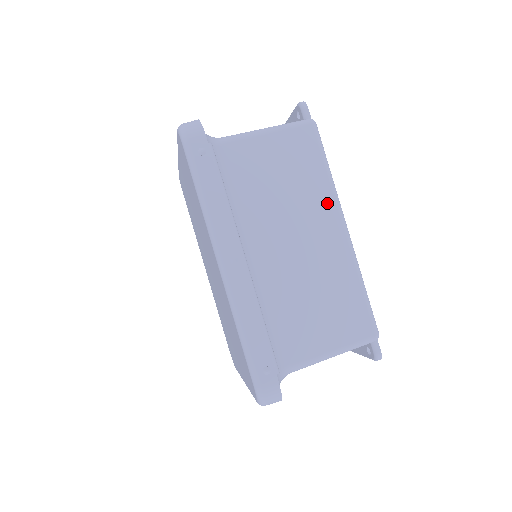
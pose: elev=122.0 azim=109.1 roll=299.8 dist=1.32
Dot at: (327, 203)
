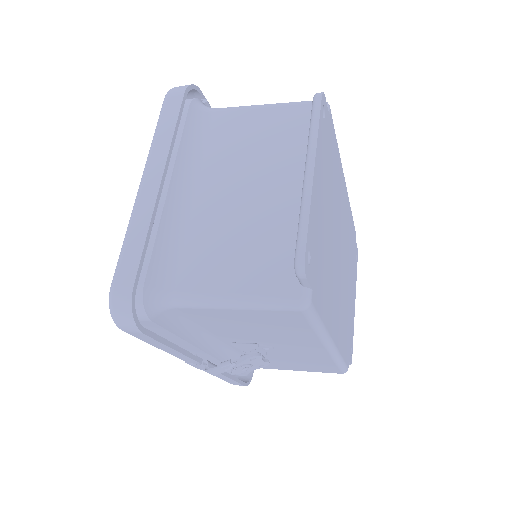
Dot at: occluded
